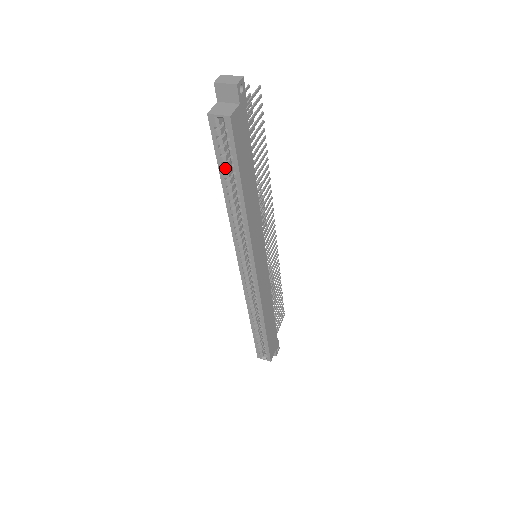
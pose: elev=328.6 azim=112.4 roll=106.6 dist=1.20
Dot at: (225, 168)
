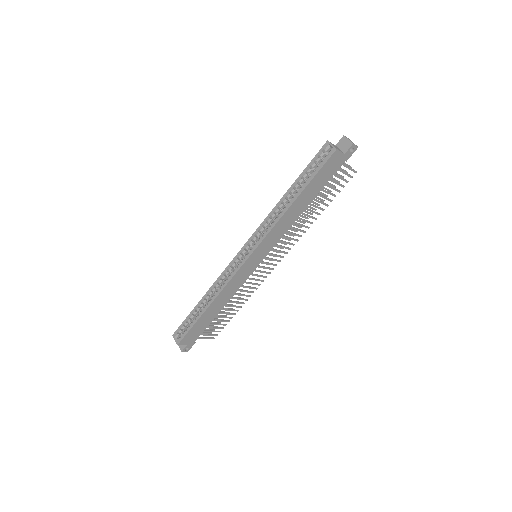
Dot at: (305, 176)
